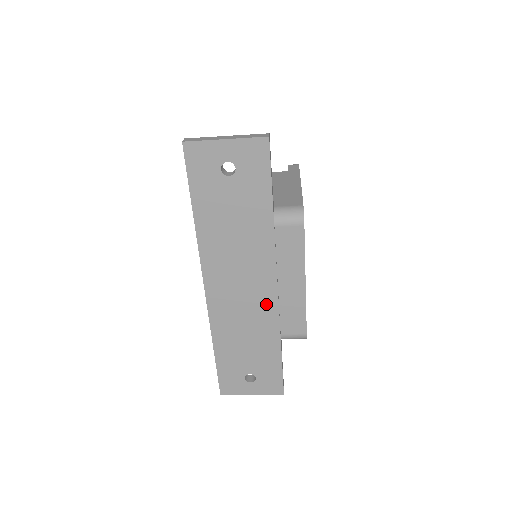
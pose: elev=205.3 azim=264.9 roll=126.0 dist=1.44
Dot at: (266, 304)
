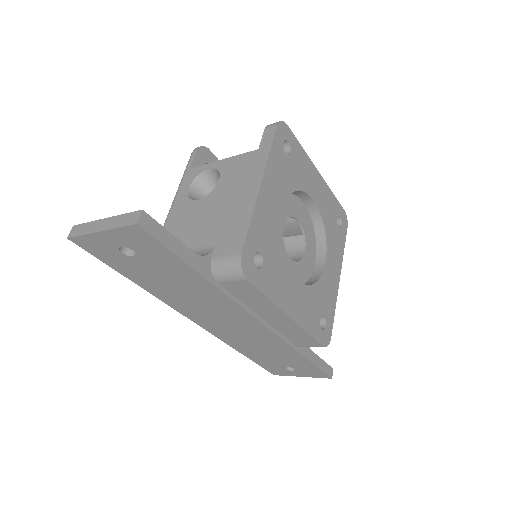
Dot at: (261, 332)
